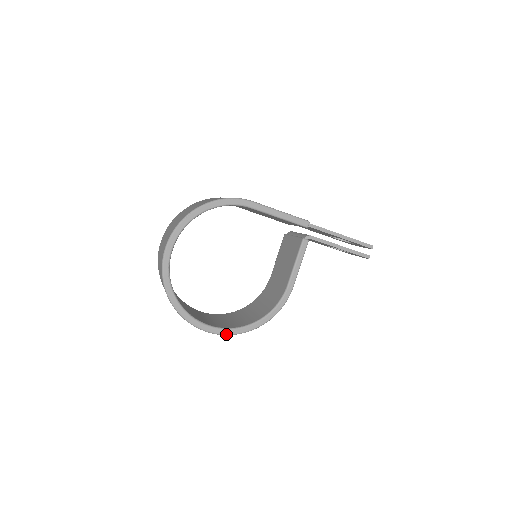
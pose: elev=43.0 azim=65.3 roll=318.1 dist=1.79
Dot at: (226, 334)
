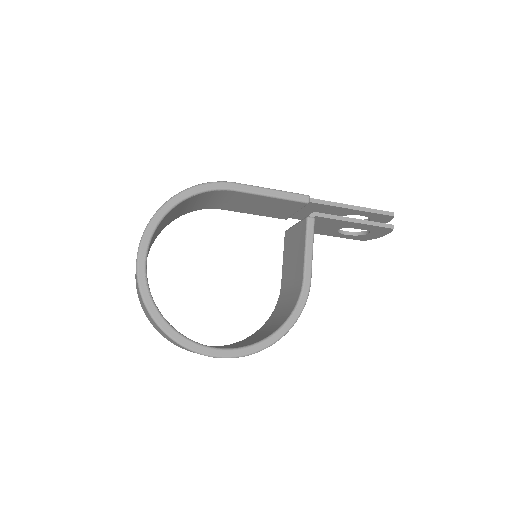
Dot at: (240, 355)
